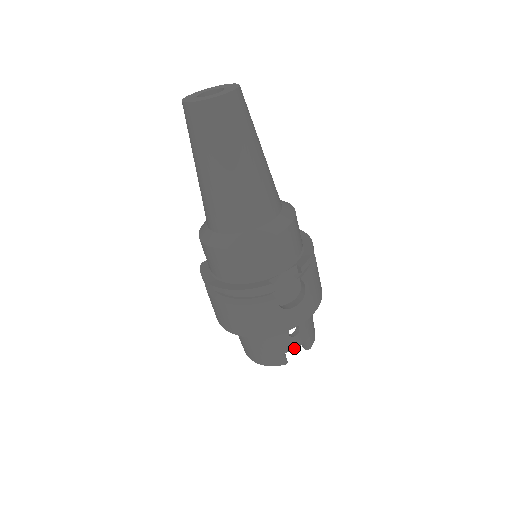
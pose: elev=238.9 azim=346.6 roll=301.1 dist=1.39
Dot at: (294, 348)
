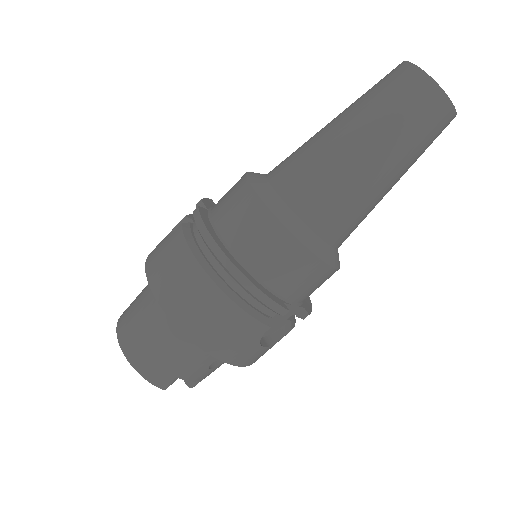
Dot at: (193, 380)
